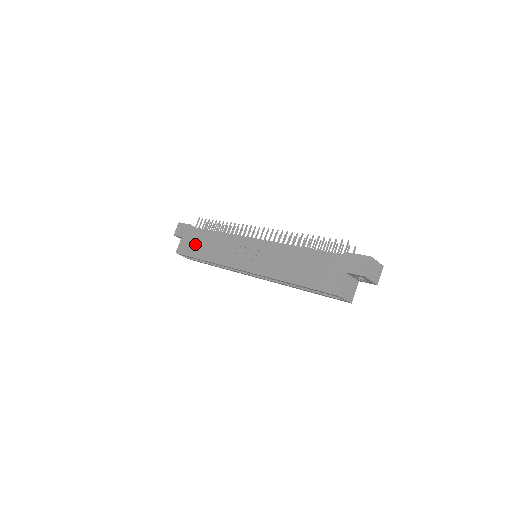
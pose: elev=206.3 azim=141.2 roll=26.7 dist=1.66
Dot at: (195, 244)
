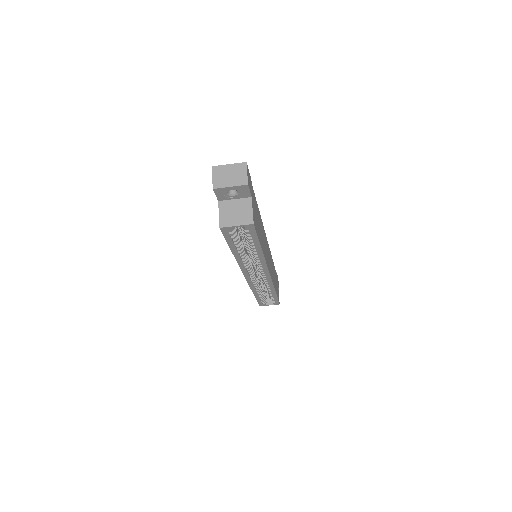
Dot at: occluded
